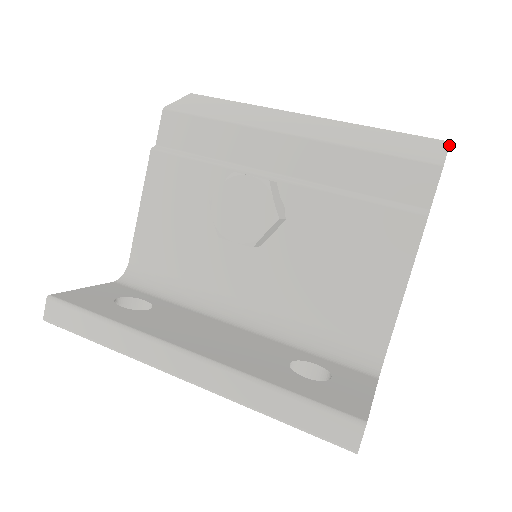
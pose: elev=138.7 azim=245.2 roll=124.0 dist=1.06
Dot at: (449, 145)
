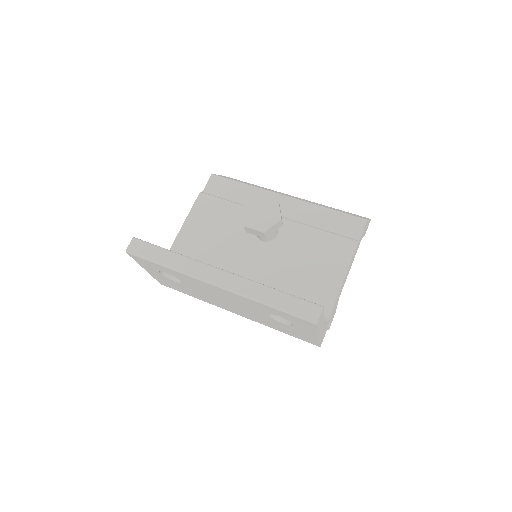
Dot at: (370, 219)
